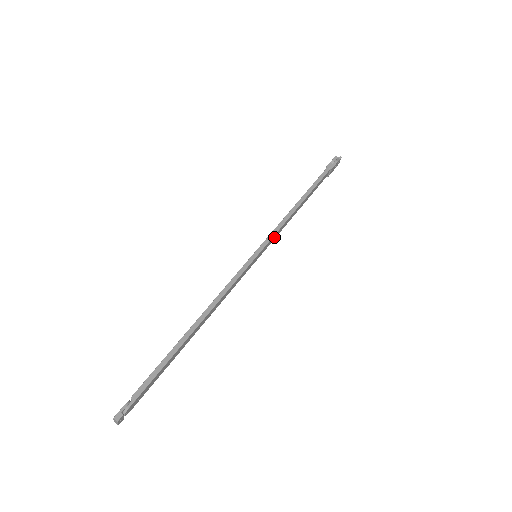
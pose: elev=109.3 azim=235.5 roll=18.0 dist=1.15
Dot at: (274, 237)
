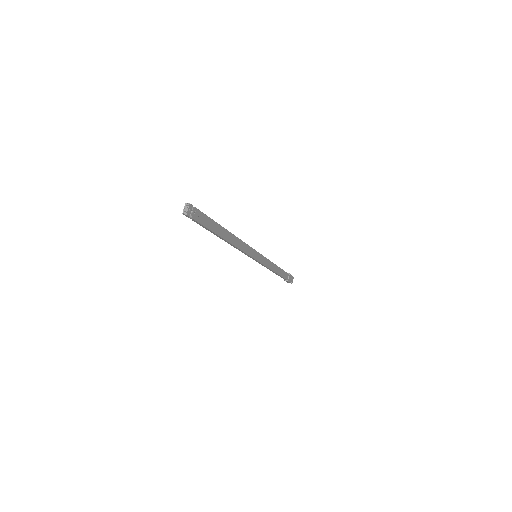
Dot at: (265, 262)
